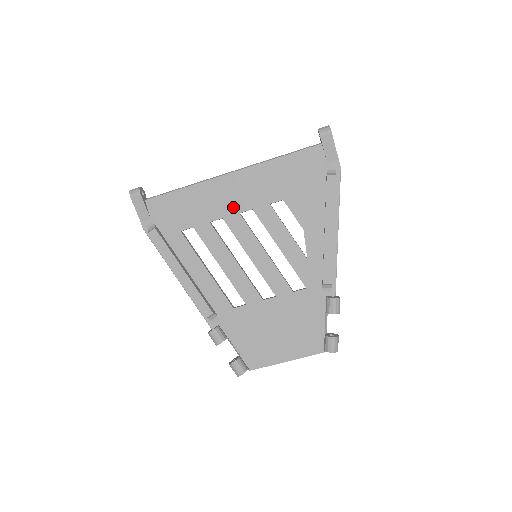
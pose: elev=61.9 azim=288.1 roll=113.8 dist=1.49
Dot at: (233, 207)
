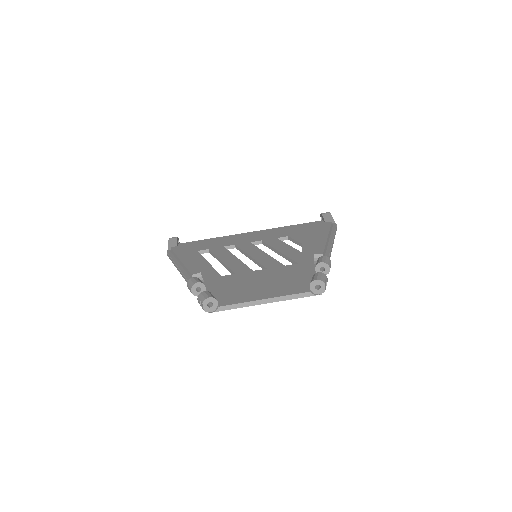
Dot at: (246, 241)
